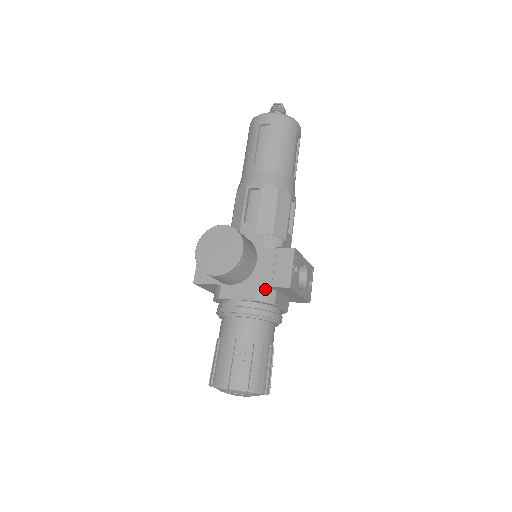
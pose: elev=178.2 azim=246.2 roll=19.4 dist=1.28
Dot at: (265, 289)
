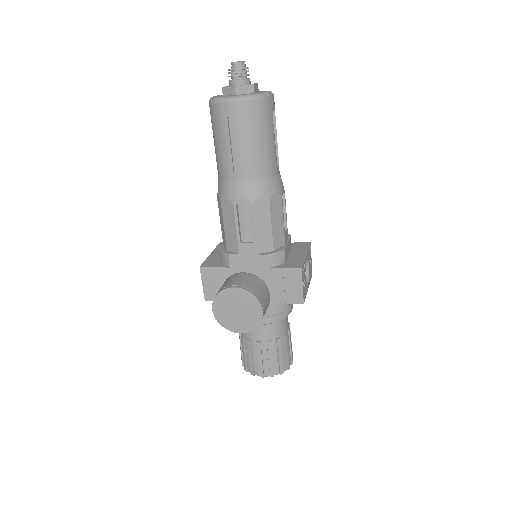
Dot at: (278, 303)
